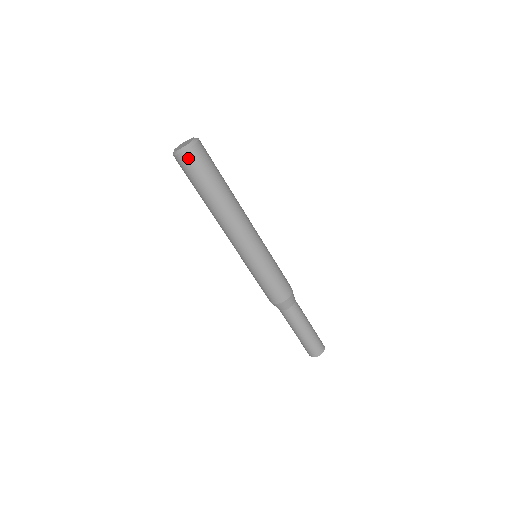
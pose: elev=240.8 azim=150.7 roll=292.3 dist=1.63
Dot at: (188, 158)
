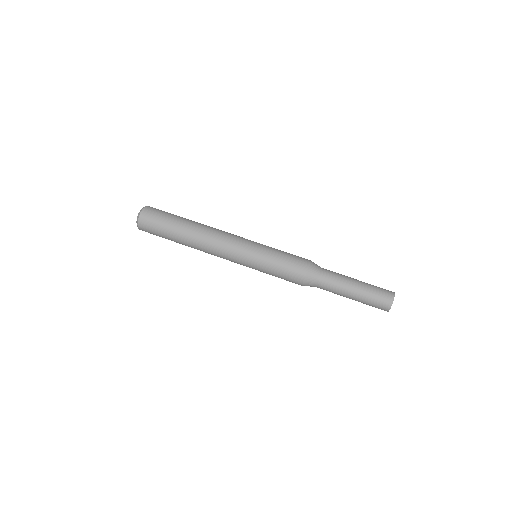
Dot at: (144, 221)
